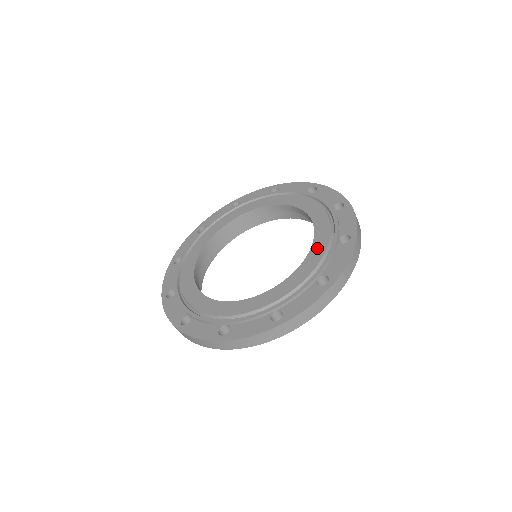
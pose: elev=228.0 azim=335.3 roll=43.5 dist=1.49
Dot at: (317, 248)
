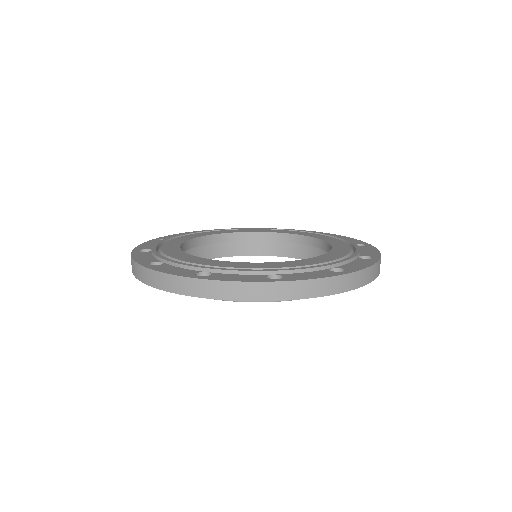
Dot at: (339, 245)
